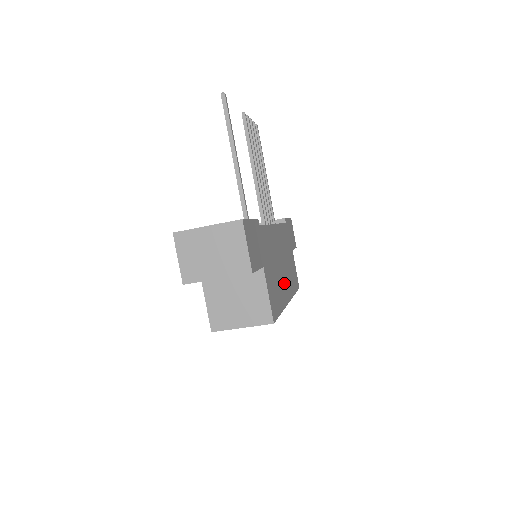
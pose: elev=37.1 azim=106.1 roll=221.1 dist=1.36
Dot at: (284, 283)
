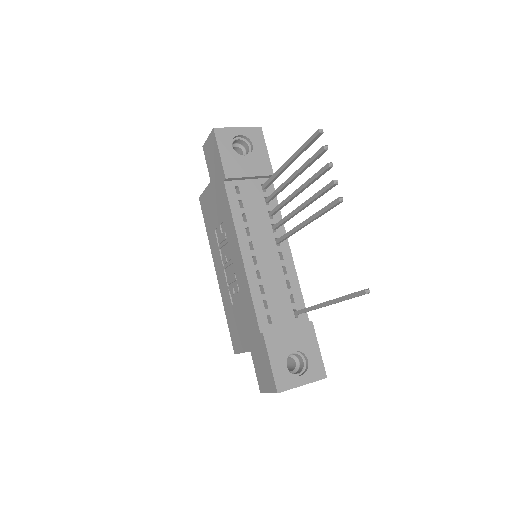
Dot at: occluded
